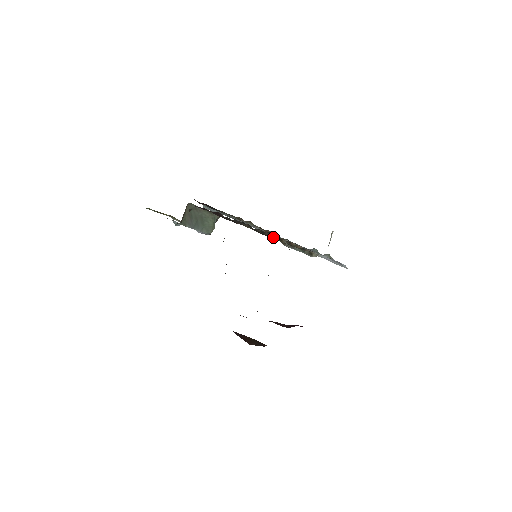
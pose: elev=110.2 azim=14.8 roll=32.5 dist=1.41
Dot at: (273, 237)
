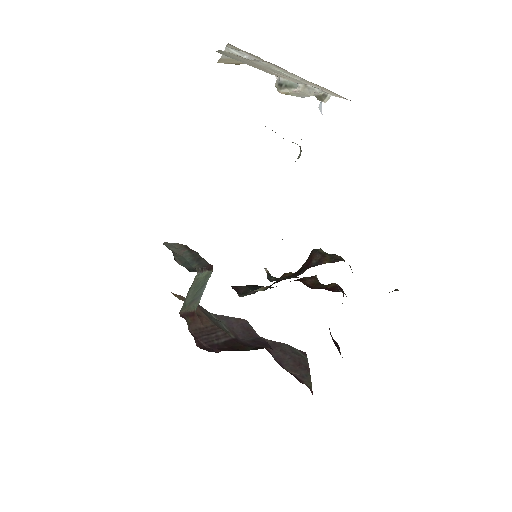
Dot at: occluded
